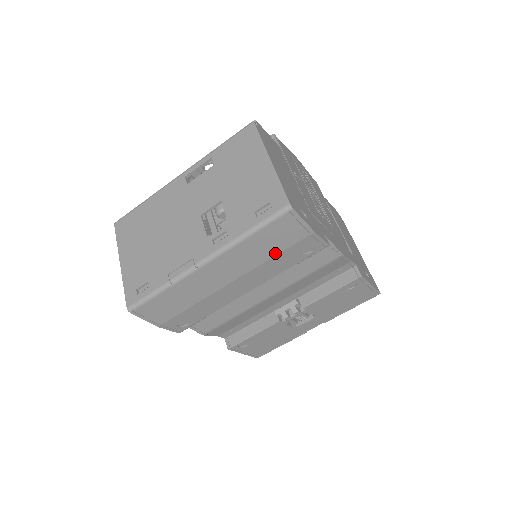
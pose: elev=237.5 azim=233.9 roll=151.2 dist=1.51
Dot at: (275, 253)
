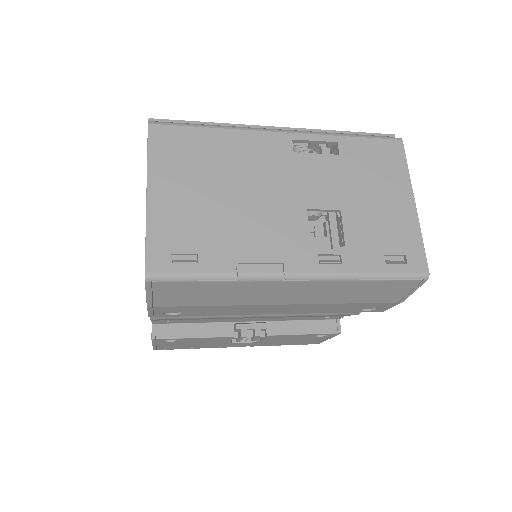
Dot at: (354, 301)
